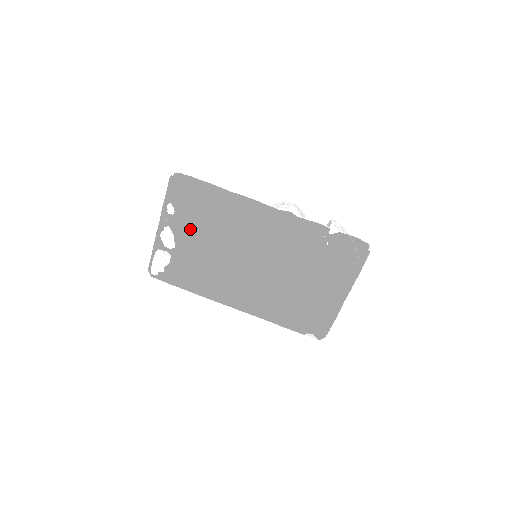
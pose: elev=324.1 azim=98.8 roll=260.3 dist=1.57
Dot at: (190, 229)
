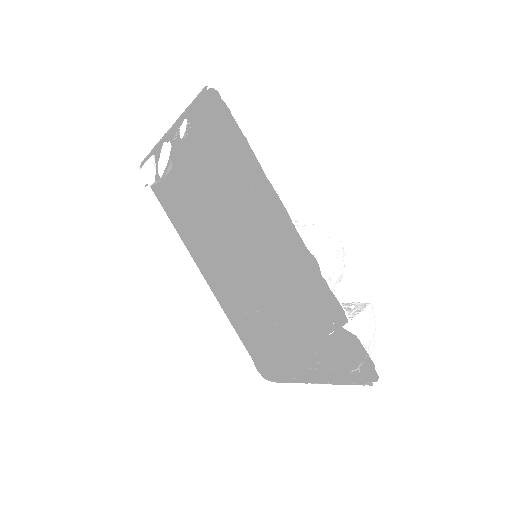
Dot at: (210, 159)
